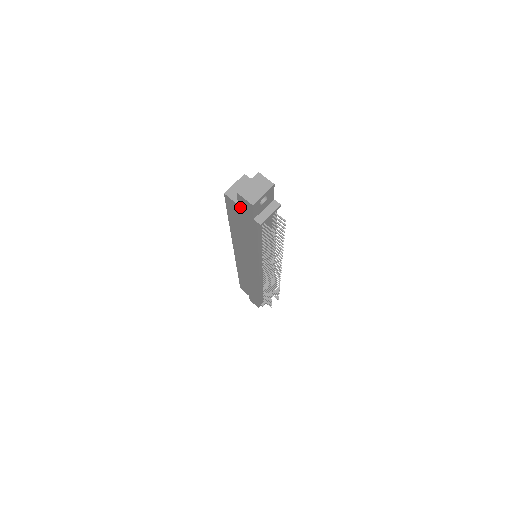
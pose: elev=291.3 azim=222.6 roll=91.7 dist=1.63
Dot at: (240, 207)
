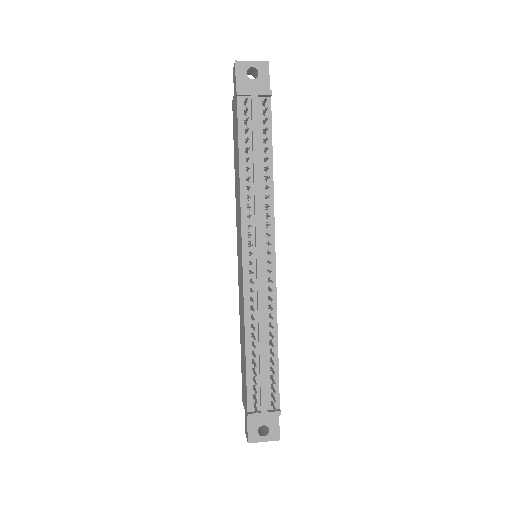
Dot at: (234, 96)
